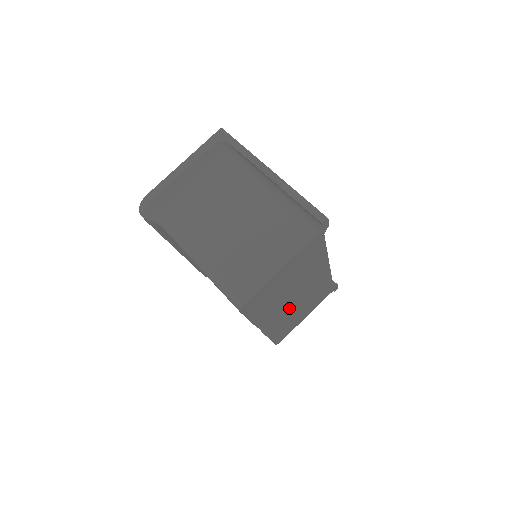
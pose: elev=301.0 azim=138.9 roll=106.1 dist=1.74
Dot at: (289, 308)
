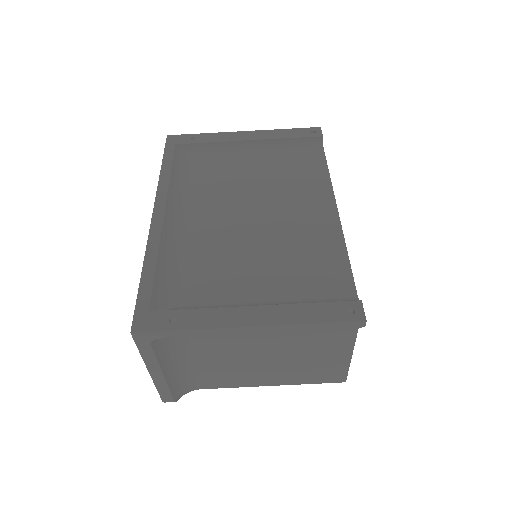
Dot at: occluded
